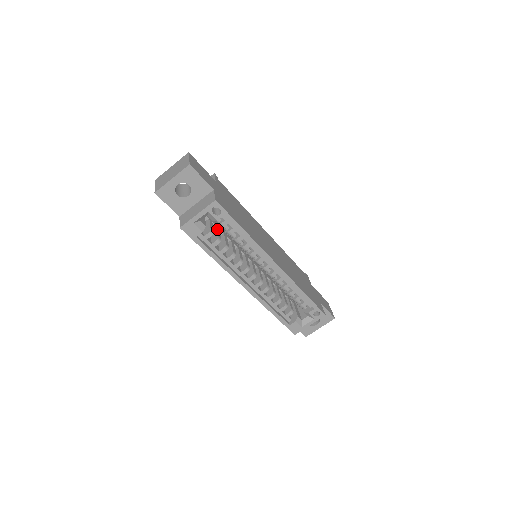
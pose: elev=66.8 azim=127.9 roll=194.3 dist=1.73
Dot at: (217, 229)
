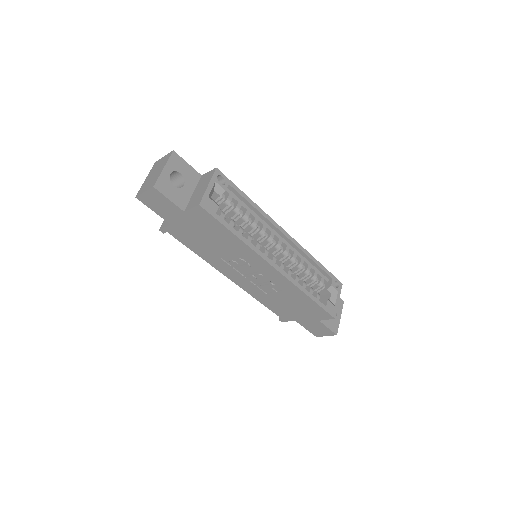
Dot at: occluded
